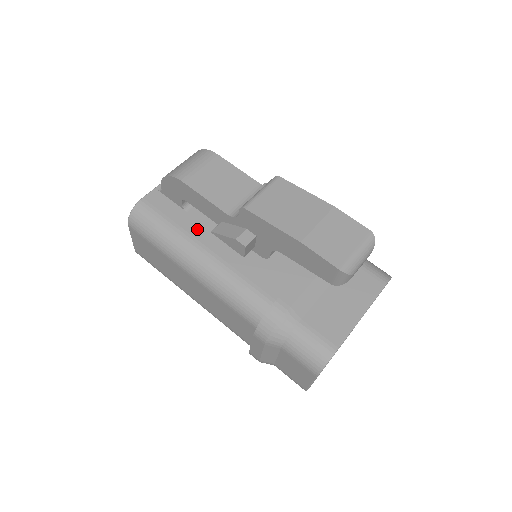
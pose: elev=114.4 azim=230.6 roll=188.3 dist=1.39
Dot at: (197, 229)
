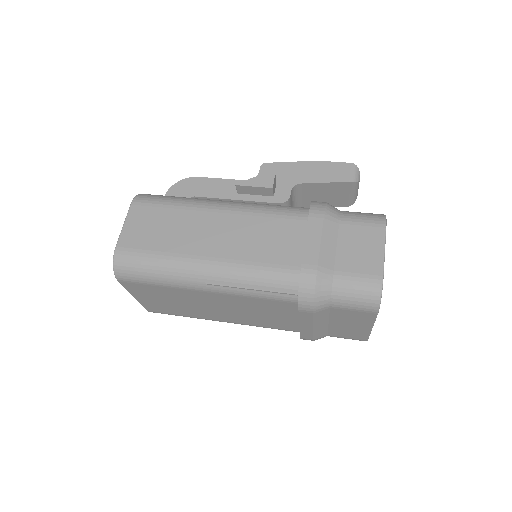
Dot at: occluded
